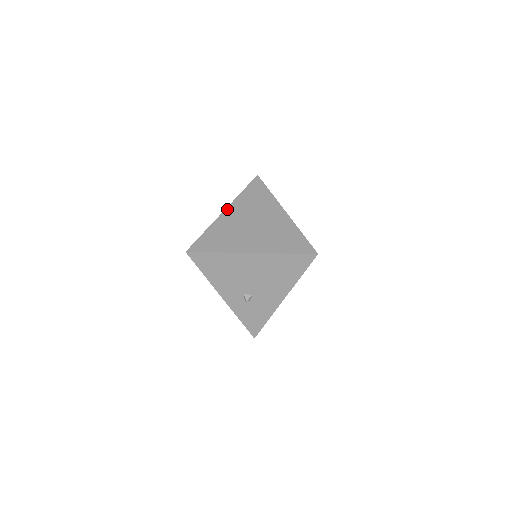
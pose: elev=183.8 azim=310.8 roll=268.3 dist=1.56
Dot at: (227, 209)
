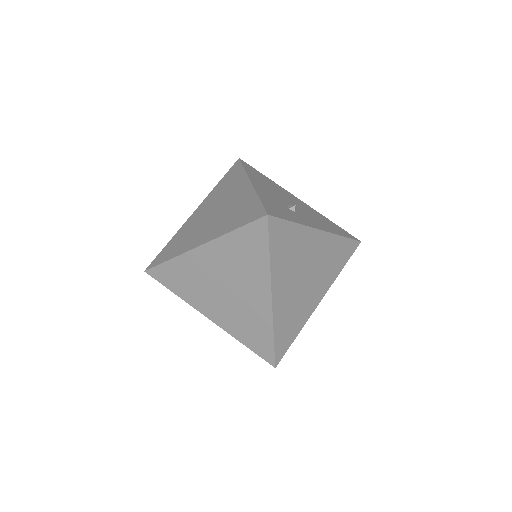
Dot at: (203, 247)
